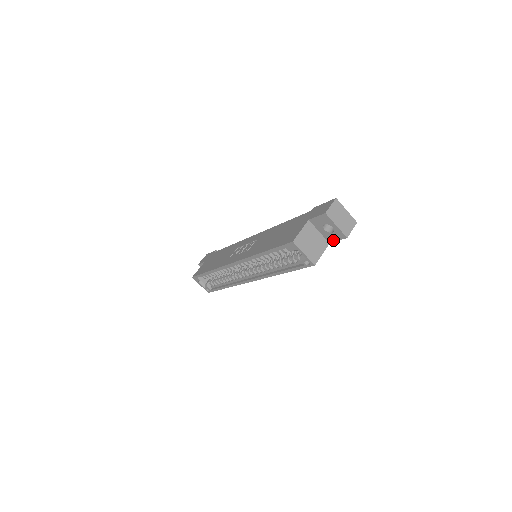
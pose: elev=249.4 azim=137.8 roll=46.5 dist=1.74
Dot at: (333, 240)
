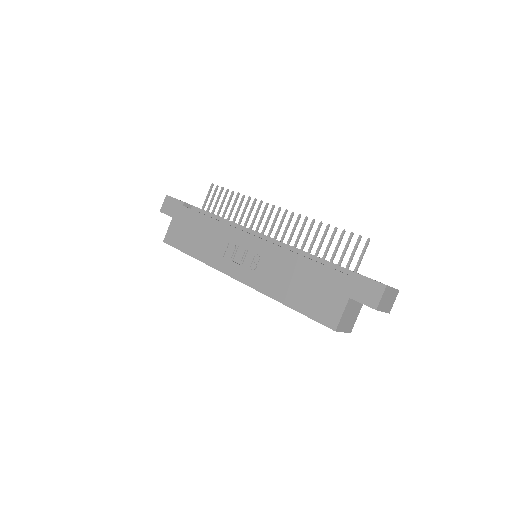
Dot at: occluded
